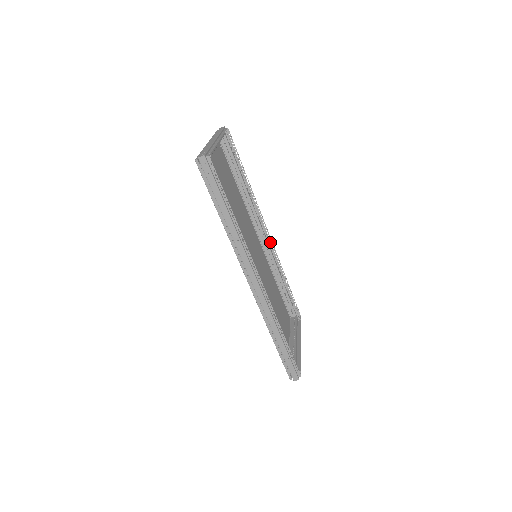
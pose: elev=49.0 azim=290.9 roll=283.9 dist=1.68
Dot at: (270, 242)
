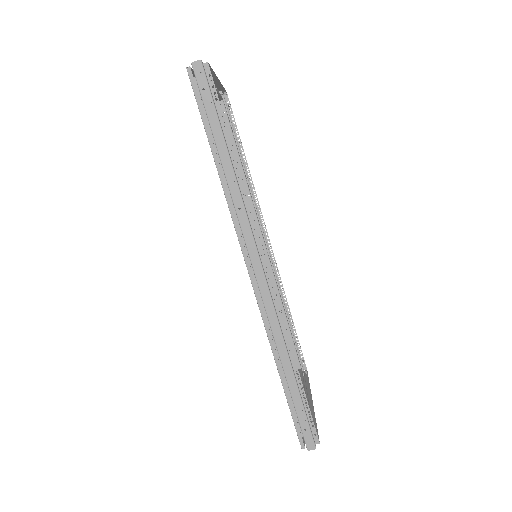
Dot at: (271, 255)
